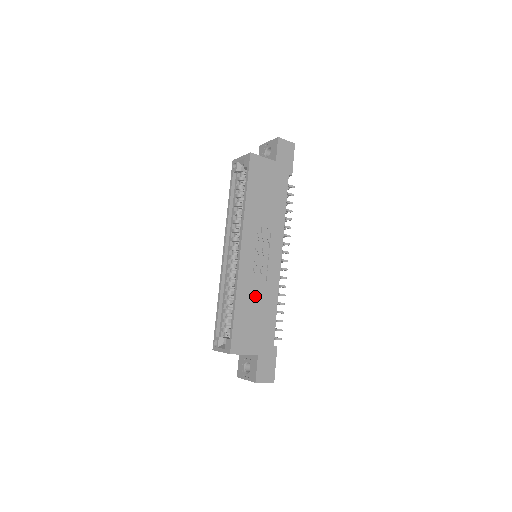
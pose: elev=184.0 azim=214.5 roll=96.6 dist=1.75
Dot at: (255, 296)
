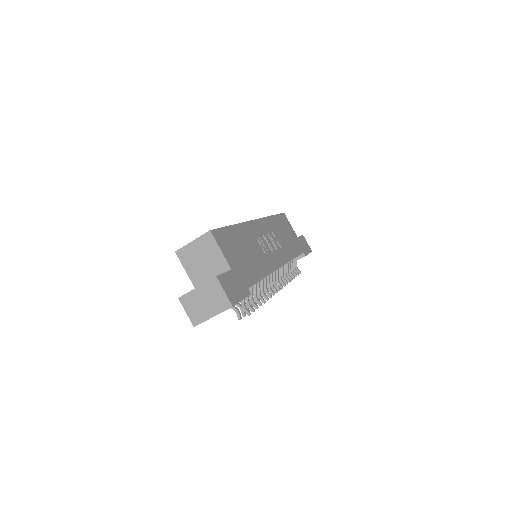
Dot at: (251, 246)
